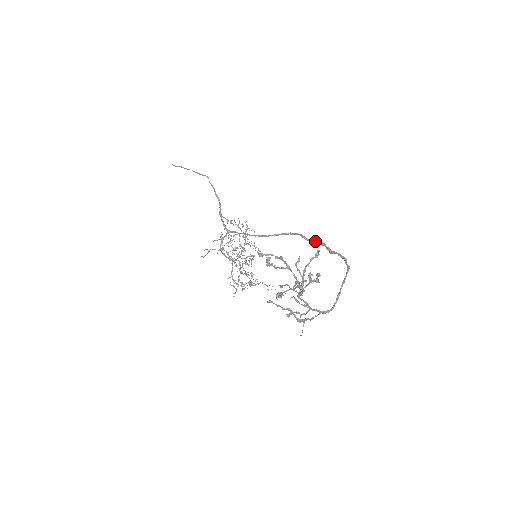
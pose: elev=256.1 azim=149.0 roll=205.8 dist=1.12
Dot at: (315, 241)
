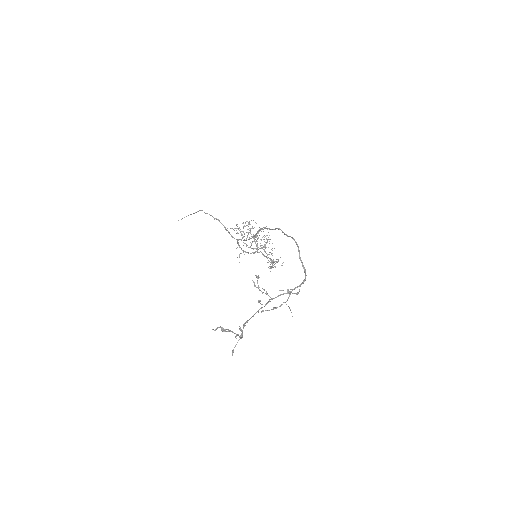
Dot at: (274, 229)
